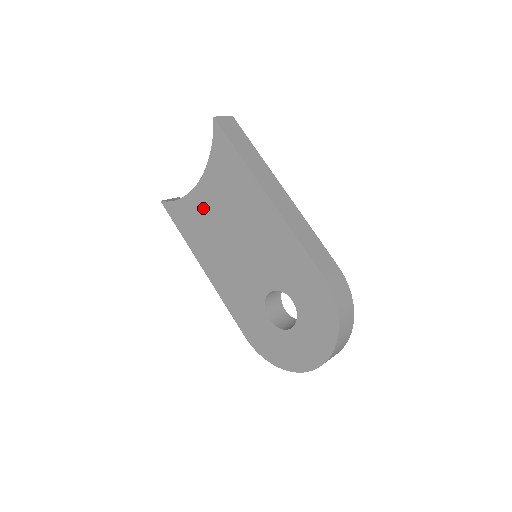
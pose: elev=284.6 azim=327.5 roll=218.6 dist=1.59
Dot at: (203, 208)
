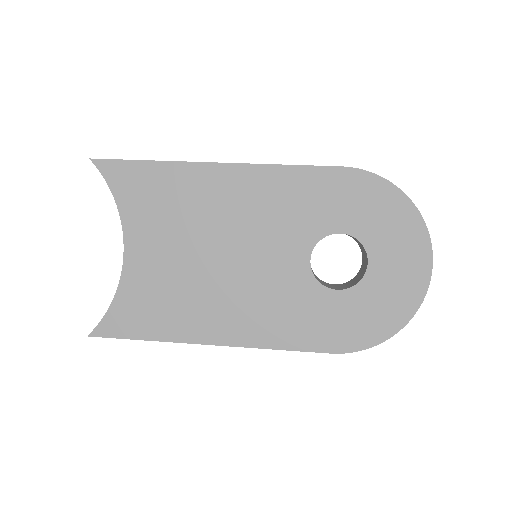
Dot at: (153, 270)
